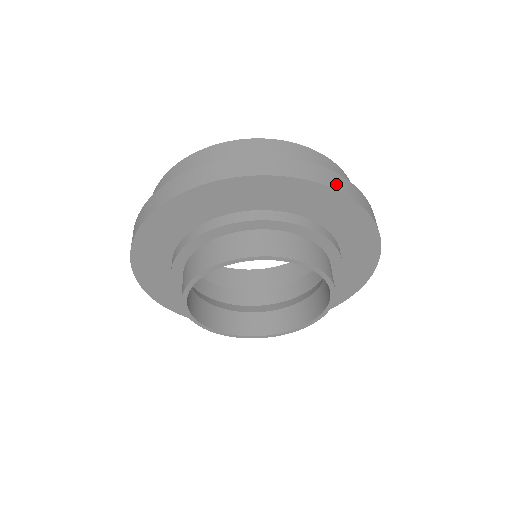
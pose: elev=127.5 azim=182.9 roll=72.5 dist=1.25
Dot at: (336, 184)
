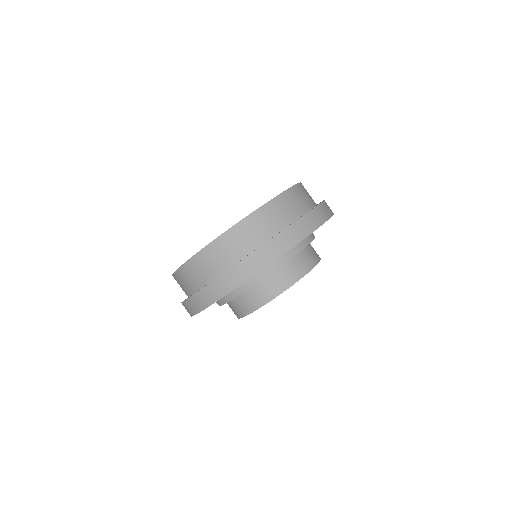
Dot at: (249, 272)
